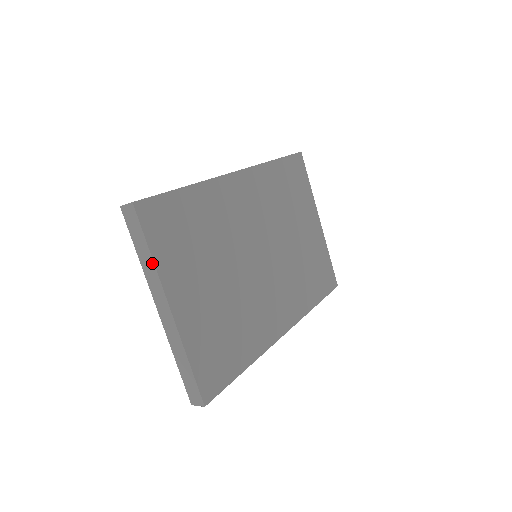
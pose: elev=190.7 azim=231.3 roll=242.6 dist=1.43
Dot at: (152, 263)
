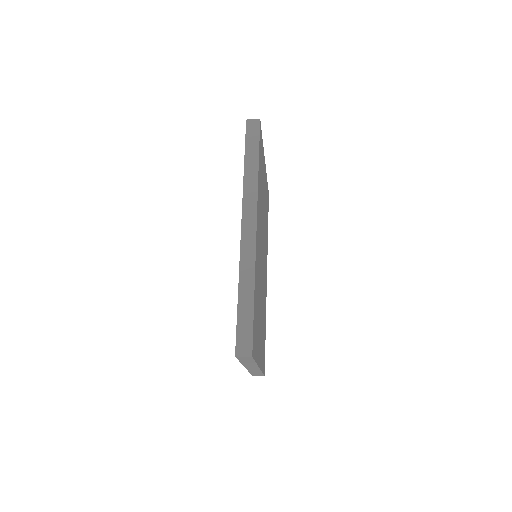
Dot at: occluded
